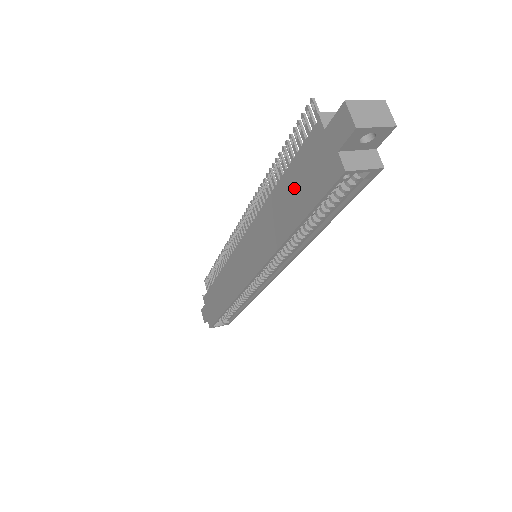
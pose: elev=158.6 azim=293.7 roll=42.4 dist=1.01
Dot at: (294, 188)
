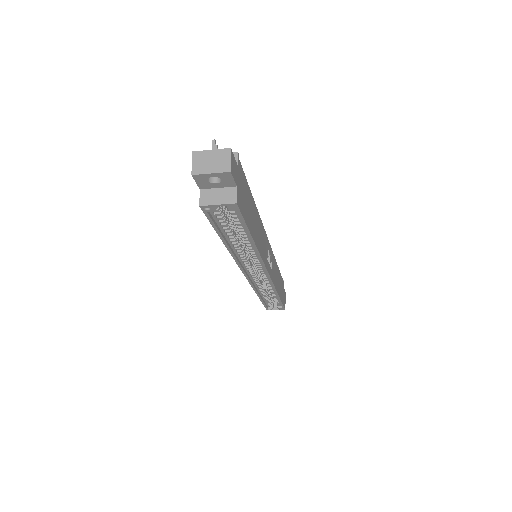
Dot at: occluded
